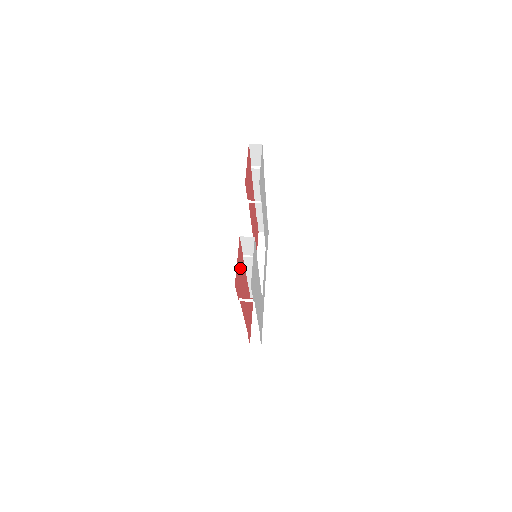
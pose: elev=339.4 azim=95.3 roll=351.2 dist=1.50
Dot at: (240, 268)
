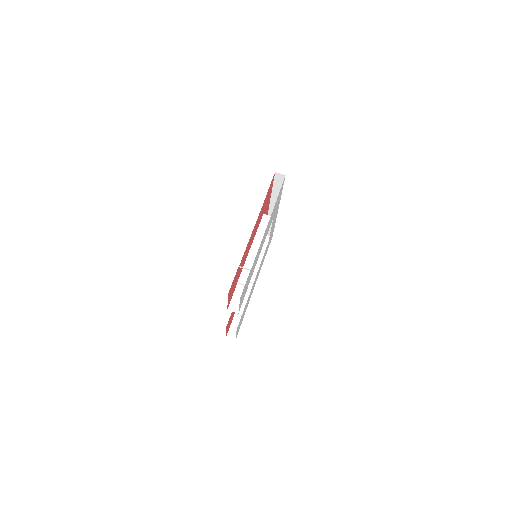
Dot at: (232, 313)
